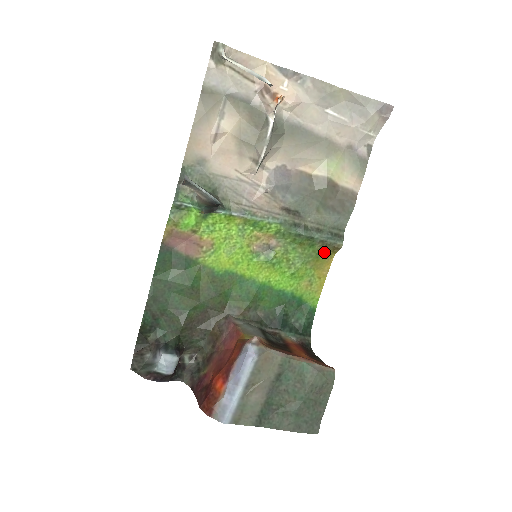
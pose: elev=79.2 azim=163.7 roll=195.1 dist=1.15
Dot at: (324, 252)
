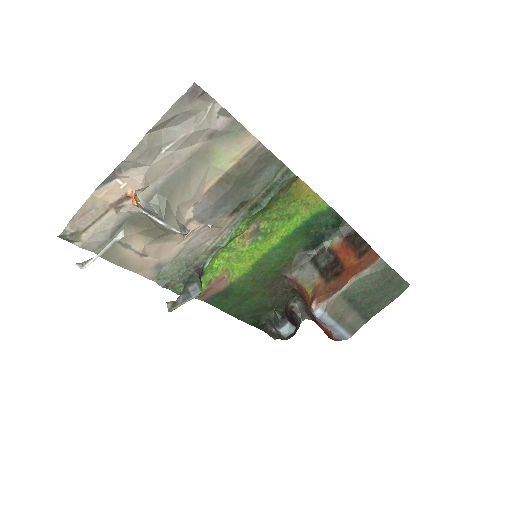
Dot at: (290, 188)
